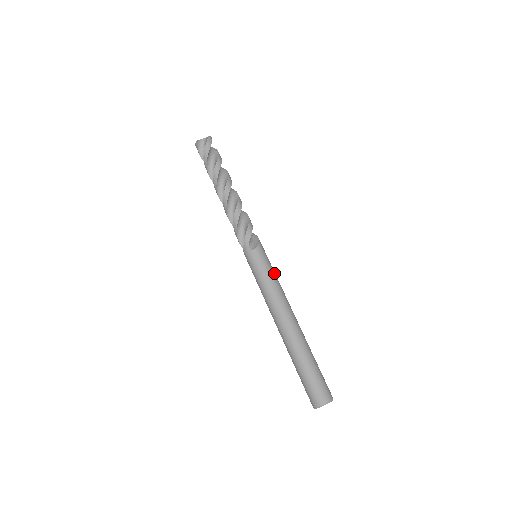
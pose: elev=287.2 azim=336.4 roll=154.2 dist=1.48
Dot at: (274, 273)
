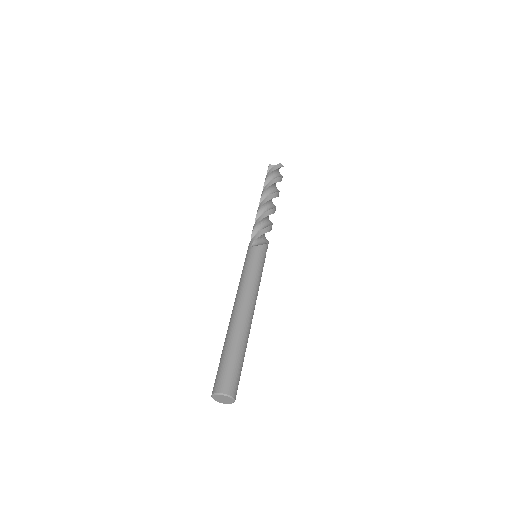
Dot at: (259, 271)
